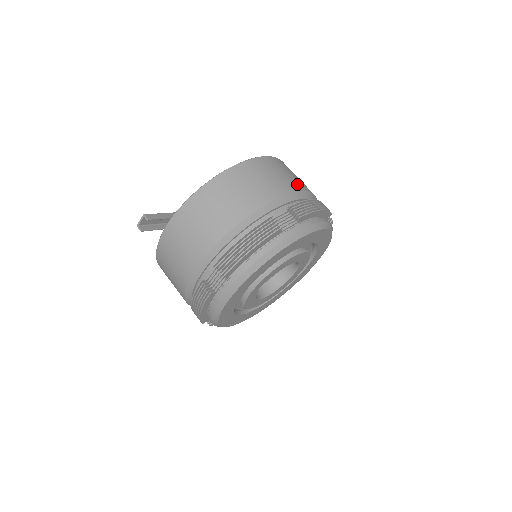
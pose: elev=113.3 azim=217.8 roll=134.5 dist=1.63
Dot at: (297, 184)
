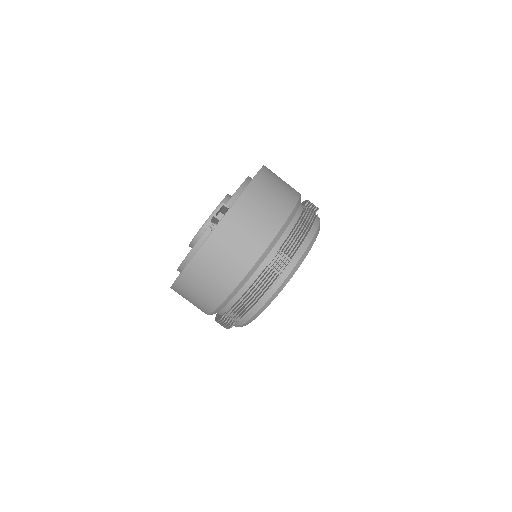
Dot at: occluded
